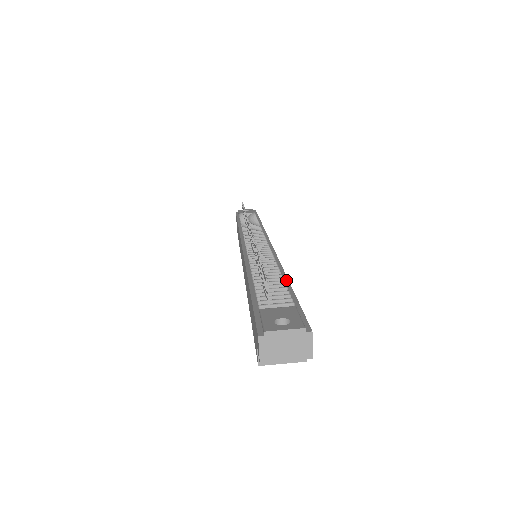
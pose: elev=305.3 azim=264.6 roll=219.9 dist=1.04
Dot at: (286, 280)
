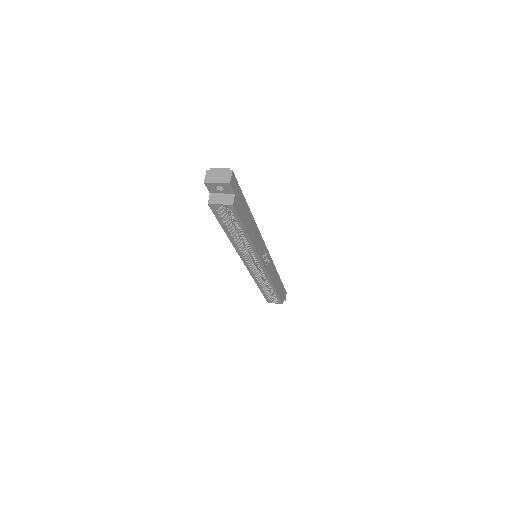
Dot at: (249, 210)
